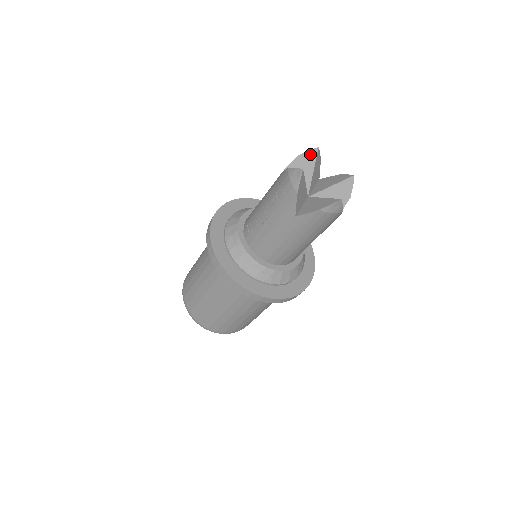
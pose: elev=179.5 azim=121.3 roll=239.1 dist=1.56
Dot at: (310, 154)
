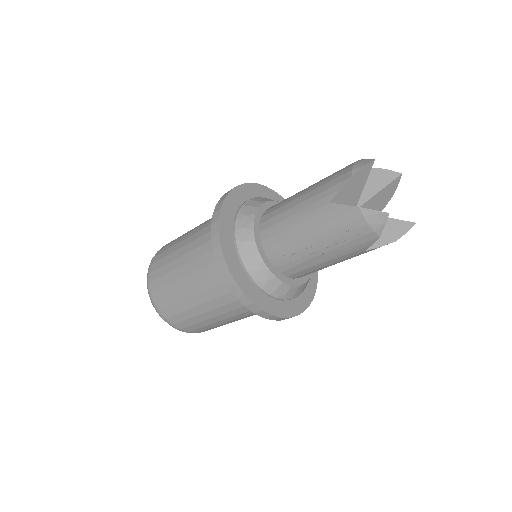
Dot at: (365, 170)
